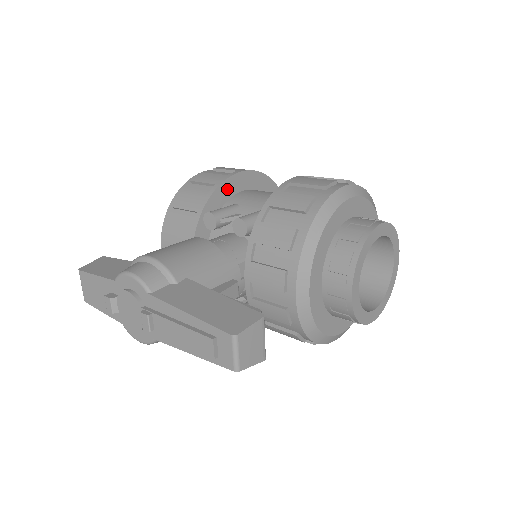
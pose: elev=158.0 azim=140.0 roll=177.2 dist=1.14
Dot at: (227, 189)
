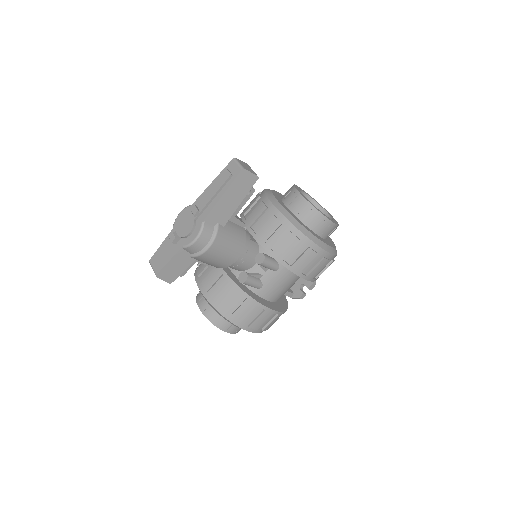
Dot at: occluded
